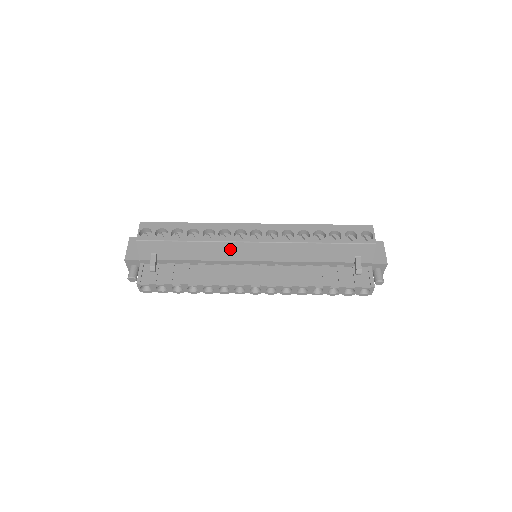
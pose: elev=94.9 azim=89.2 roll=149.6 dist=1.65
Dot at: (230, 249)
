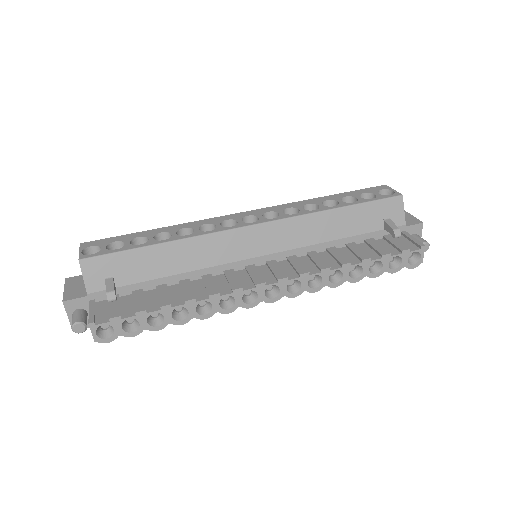
Dot at: (221, 244)
